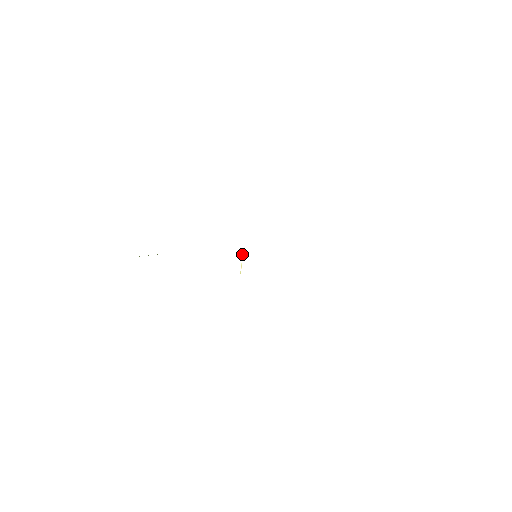
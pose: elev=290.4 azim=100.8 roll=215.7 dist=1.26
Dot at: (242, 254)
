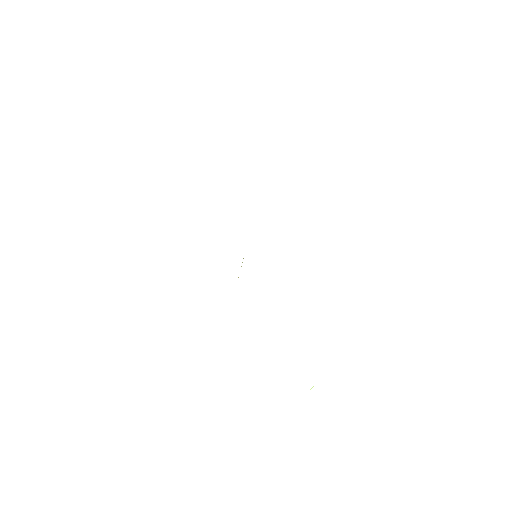
Dot at: occluded
